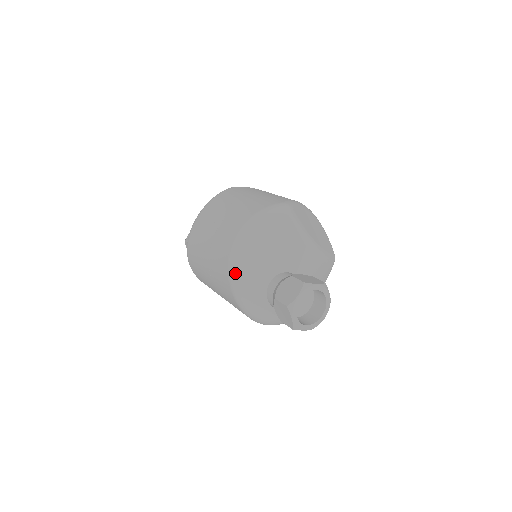
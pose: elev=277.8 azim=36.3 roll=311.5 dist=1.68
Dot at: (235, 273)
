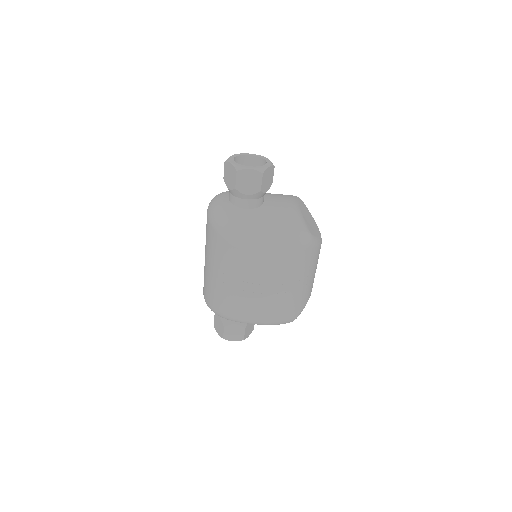
Dot at: (223, 317)
